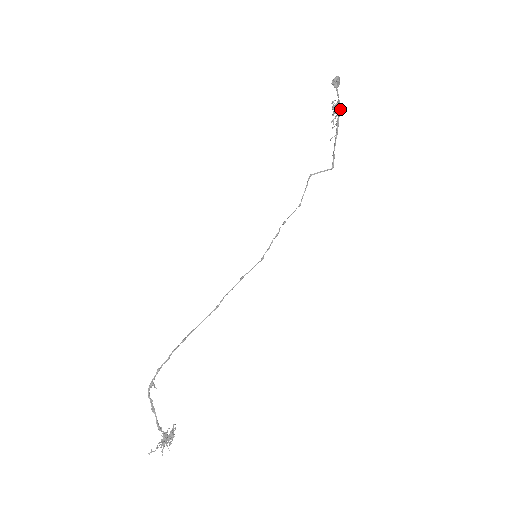
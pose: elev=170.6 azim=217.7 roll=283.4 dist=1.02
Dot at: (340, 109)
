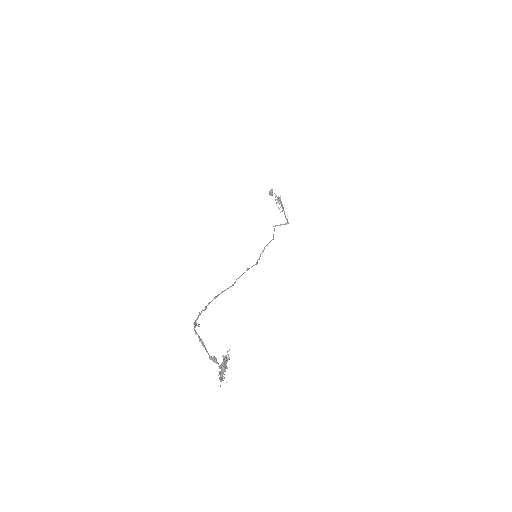
Dot at: (281, 201)
